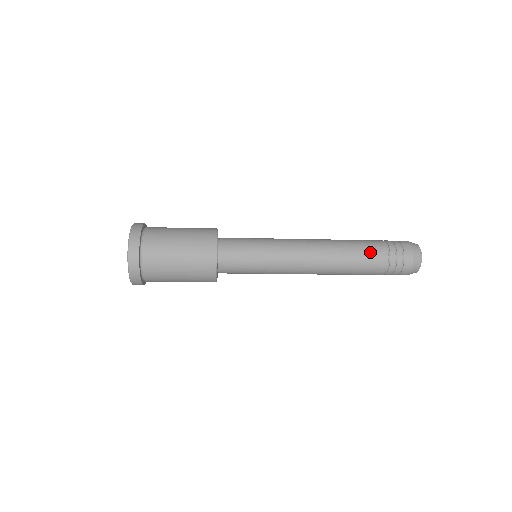
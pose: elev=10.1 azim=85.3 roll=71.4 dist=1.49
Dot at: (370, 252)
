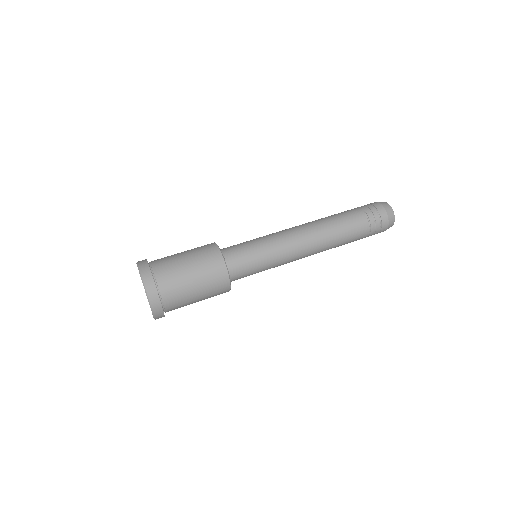
Dot at: (355, 236)
